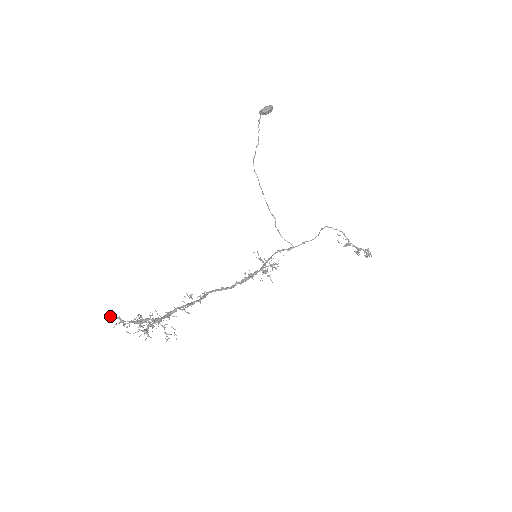
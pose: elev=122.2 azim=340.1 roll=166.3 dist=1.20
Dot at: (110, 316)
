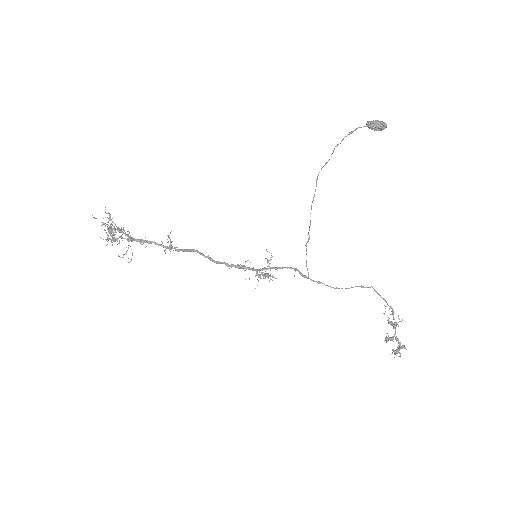
Dot at: (105, 209)
